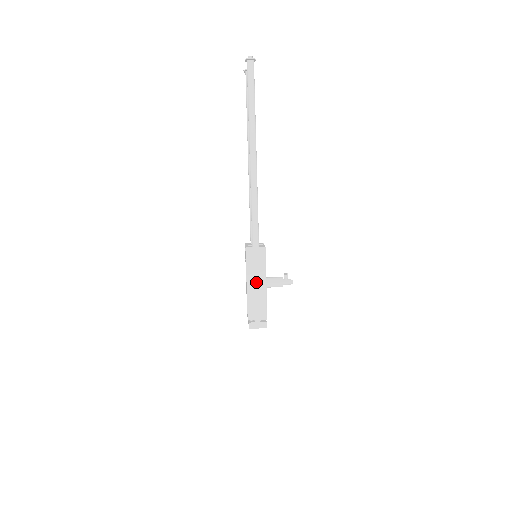
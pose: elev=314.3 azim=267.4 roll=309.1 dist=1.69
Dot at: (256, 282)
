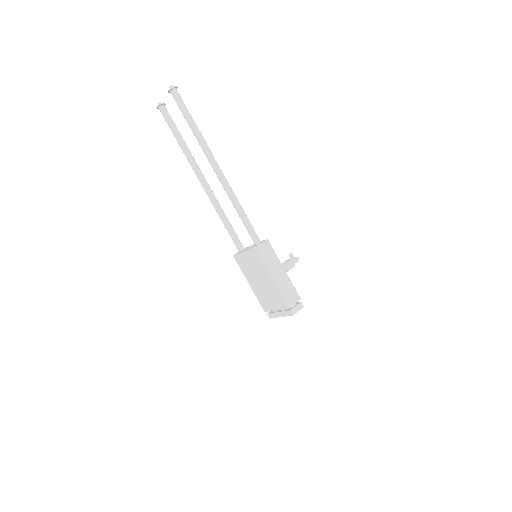
Dot at: (277, 272)
